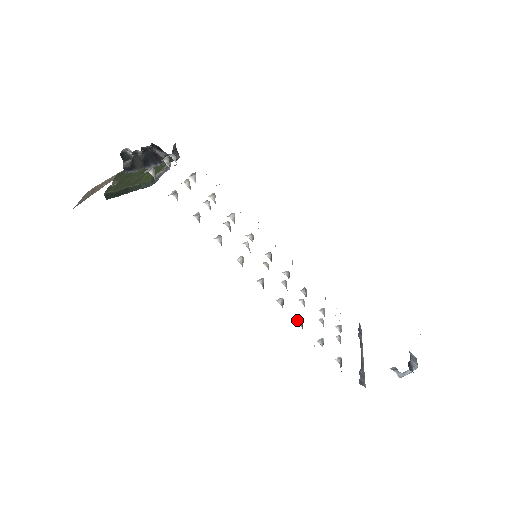
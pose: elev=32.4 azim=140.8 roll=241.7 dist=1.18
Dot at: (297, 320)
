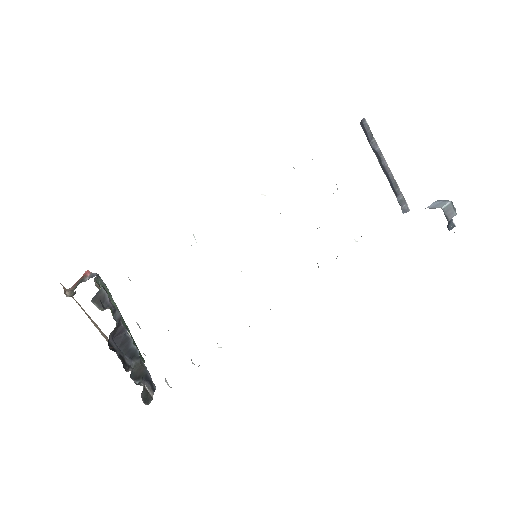
Dot at: occluded
